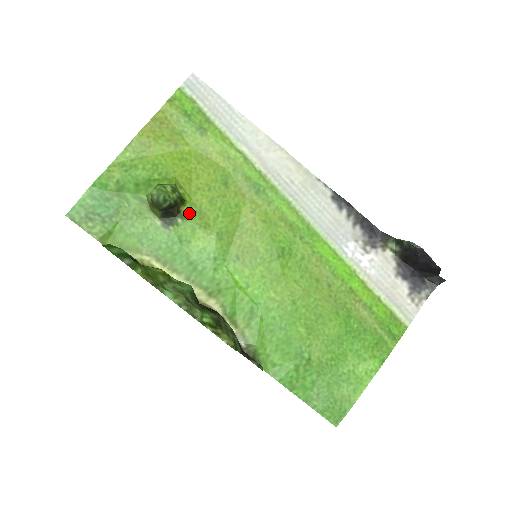
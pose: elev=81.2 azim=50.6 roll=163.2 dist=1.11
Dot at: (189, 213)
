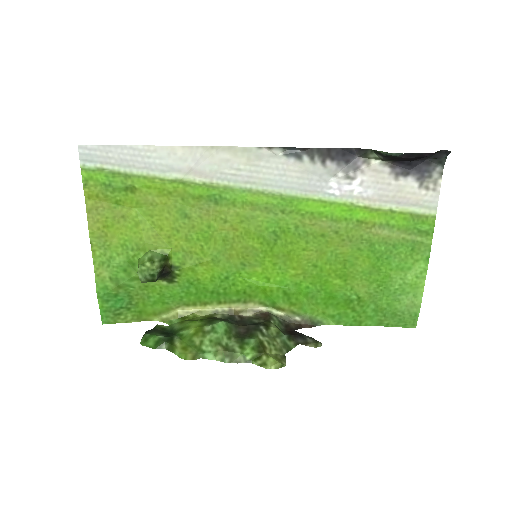
Dot at: (179, 261)
